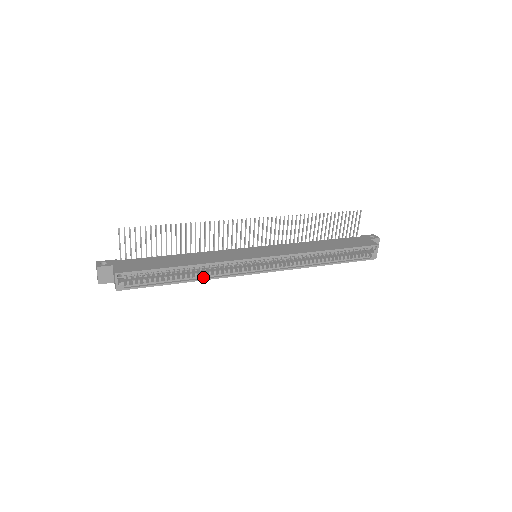
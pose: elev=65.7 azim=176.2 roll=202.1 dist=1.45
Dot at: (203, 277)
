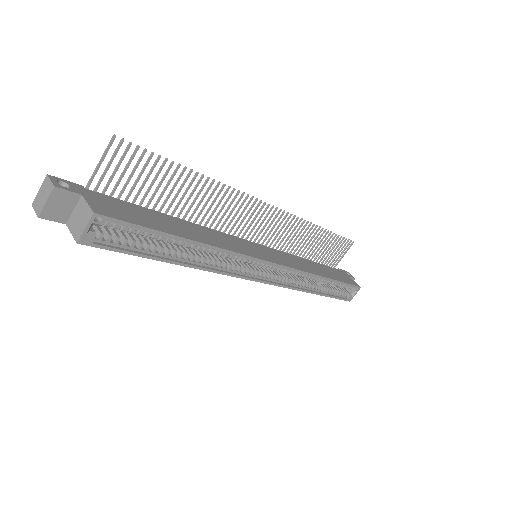
Dot at: (200, 264)
